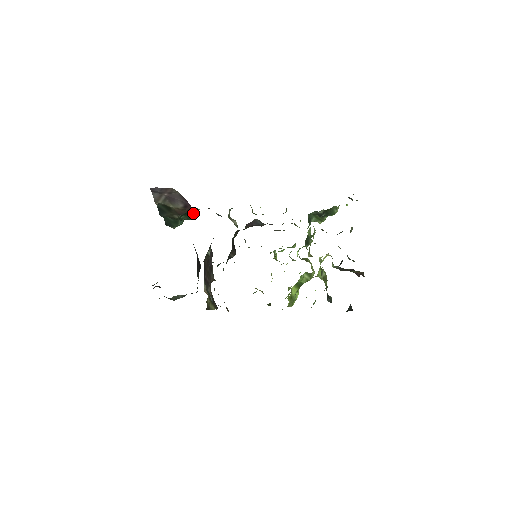
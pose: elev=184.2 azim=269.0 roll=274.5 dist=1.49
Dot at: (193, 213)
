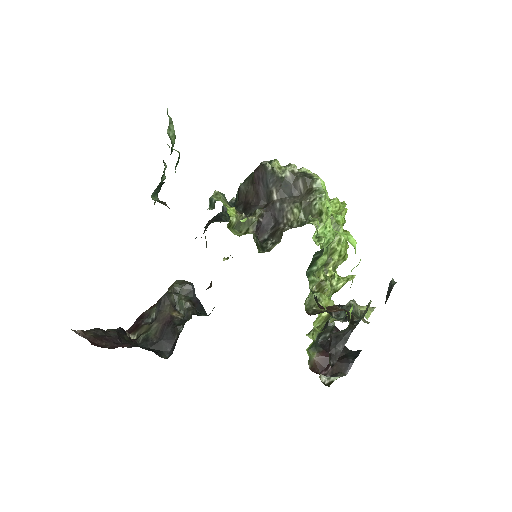
Dot at: occluded
